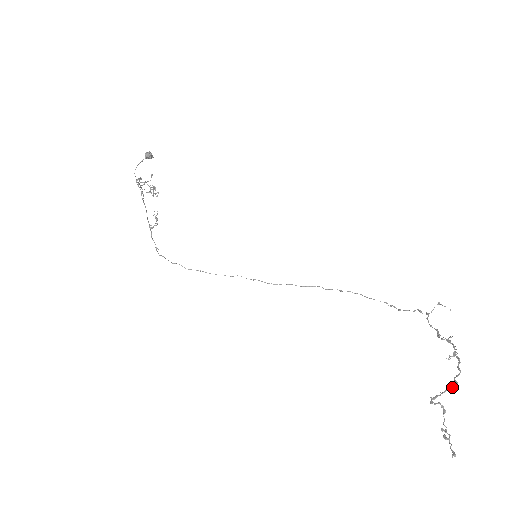
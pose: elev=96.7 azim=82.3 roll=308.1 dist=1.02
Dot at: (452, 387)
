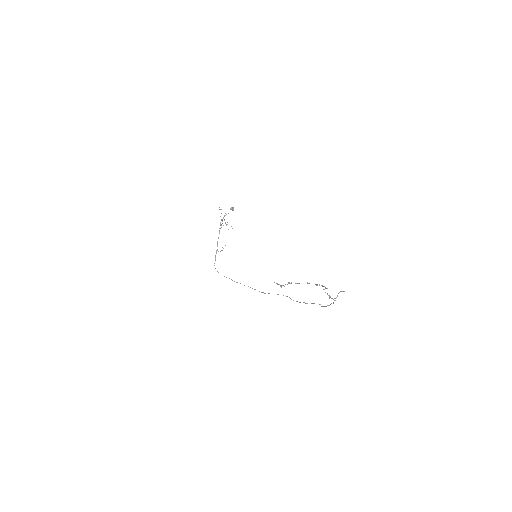
Dot at: occluded
